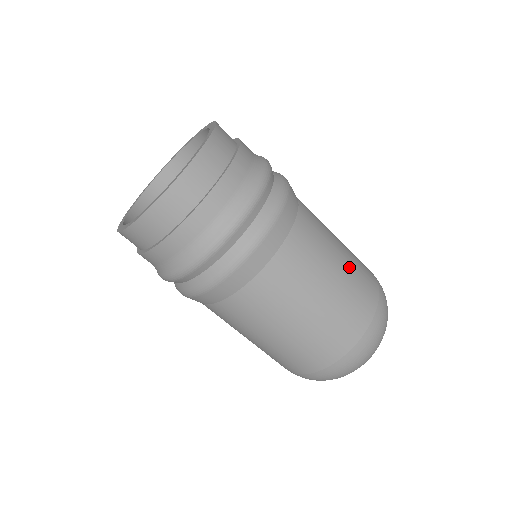
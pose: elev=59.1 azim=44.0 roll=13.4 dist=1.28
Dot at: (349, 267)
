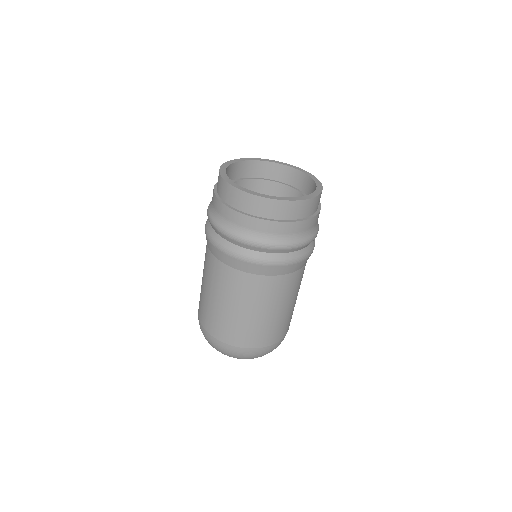
Dot at: occluded
